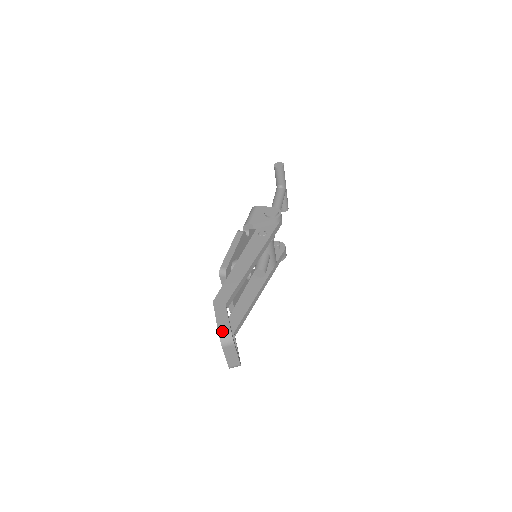
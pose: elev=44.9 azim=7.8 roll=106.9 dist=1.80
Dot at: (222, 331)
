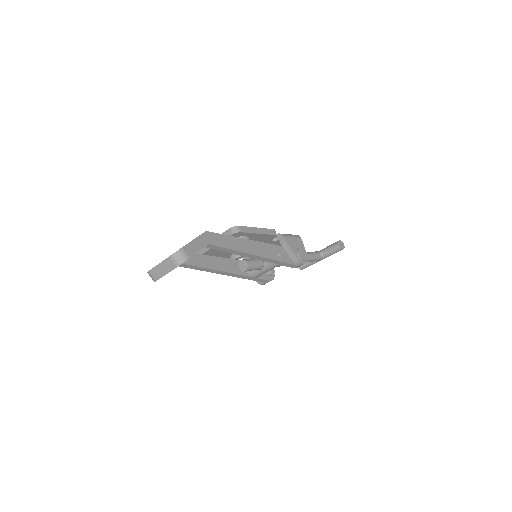
Dot at: (185, 250)
